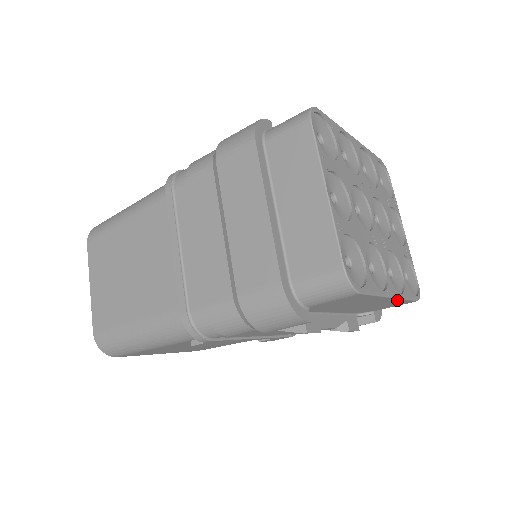
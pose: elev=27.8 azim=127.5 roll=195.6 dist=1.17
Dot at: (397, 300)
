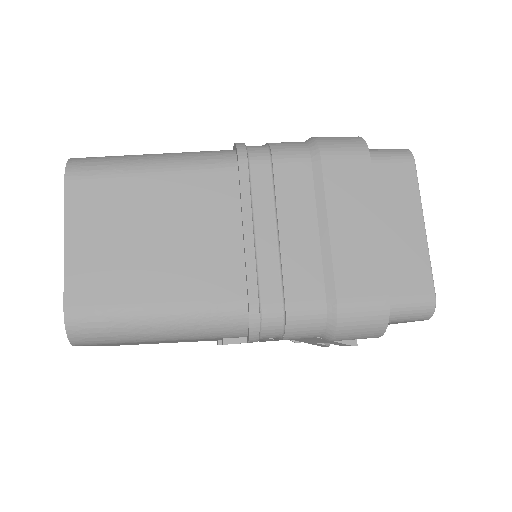
Dot at: occluded
